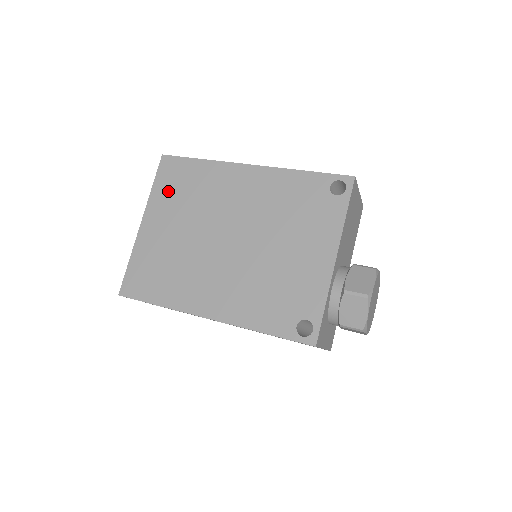
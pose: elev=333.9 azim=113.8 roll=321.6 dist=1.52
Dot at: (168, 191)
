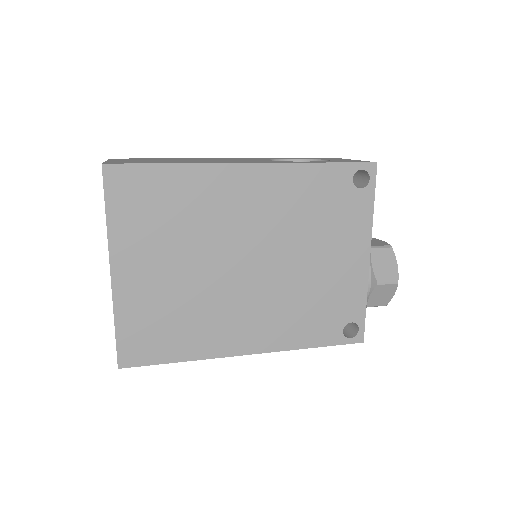
Dot at: (137, 220)
